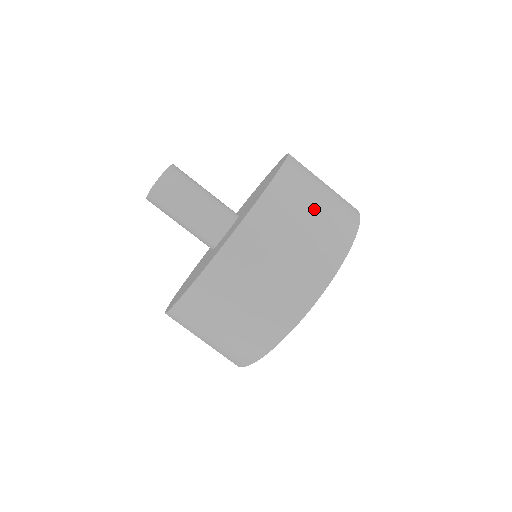
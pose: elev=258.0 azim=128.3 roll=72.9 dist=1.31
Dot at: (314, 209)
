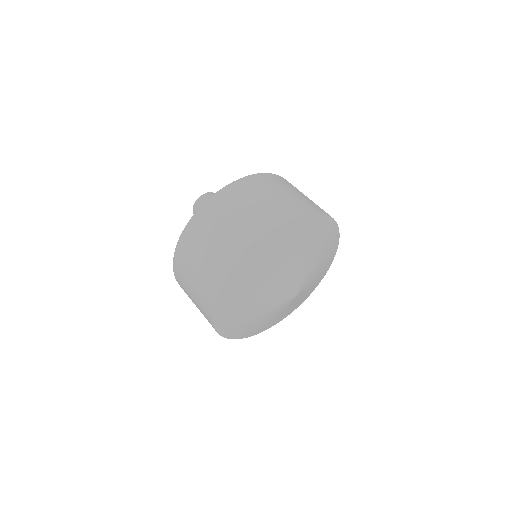
Dot at: occluded
